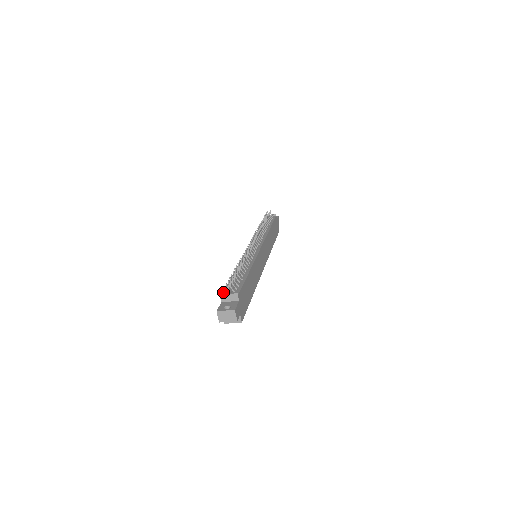
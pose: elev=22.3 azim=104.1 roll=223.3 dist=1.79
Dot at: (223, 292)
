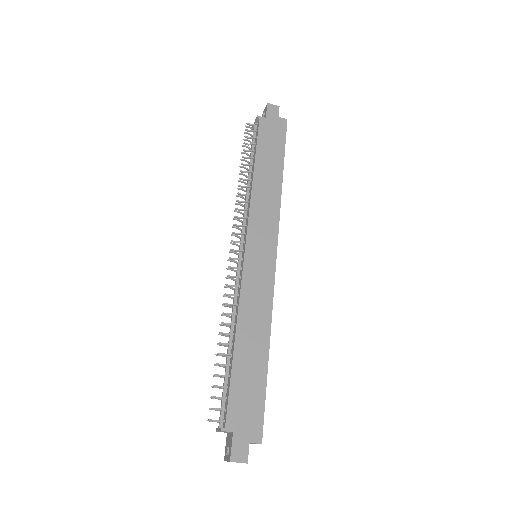
Dot at: occluded
